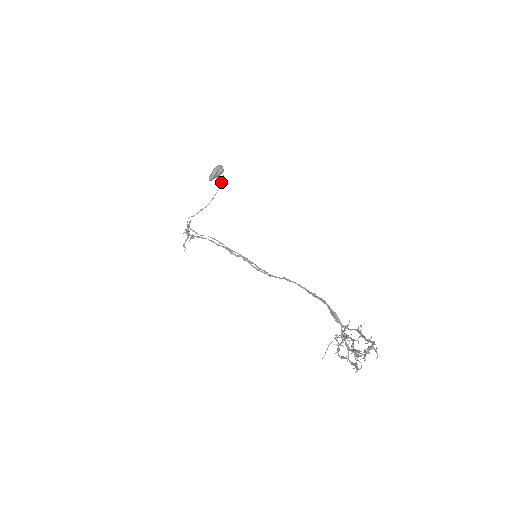
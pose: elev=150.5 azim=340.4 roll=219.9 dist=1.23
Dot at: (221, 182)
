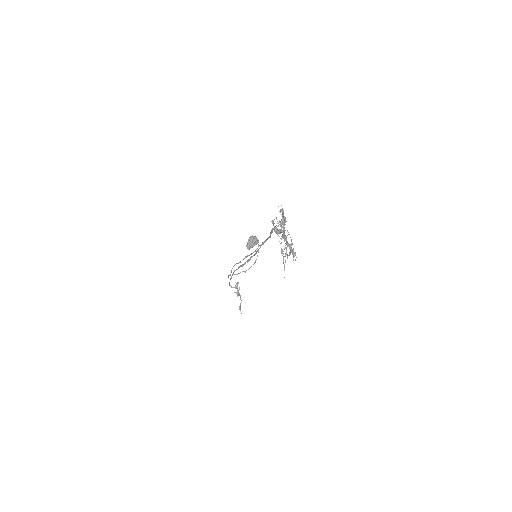
Dot at: occluded
